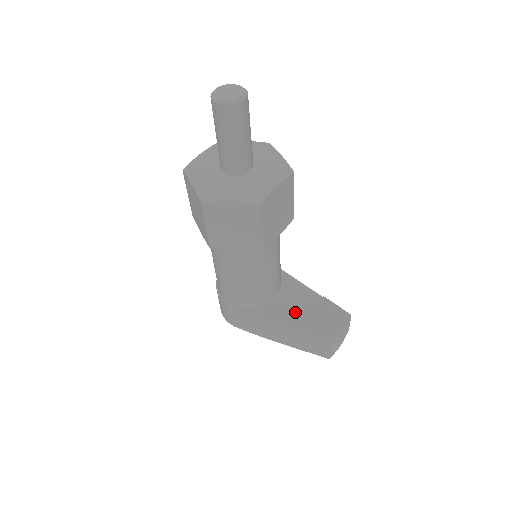
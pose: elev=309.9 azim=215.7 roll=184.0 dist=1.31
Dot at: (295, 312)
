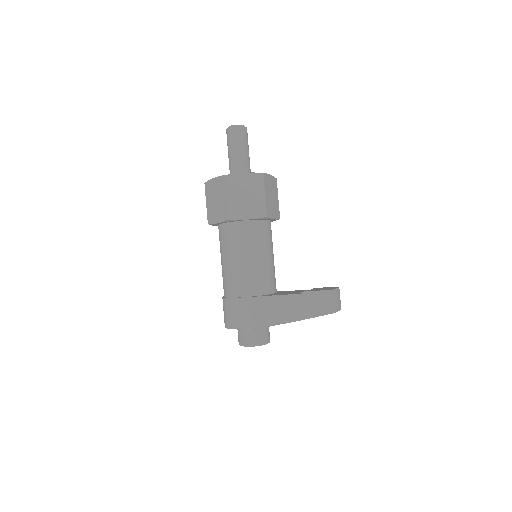
Dot at: (295, 292)
